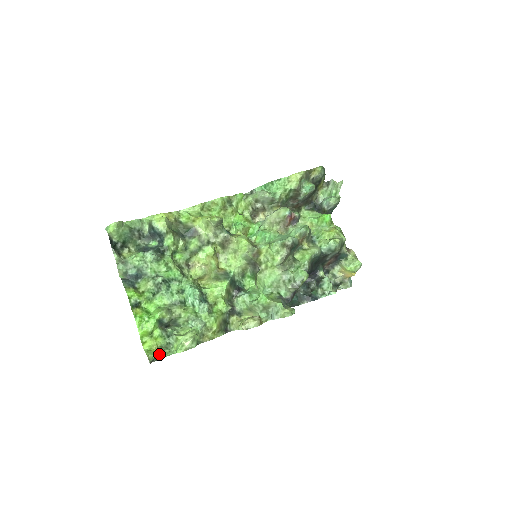
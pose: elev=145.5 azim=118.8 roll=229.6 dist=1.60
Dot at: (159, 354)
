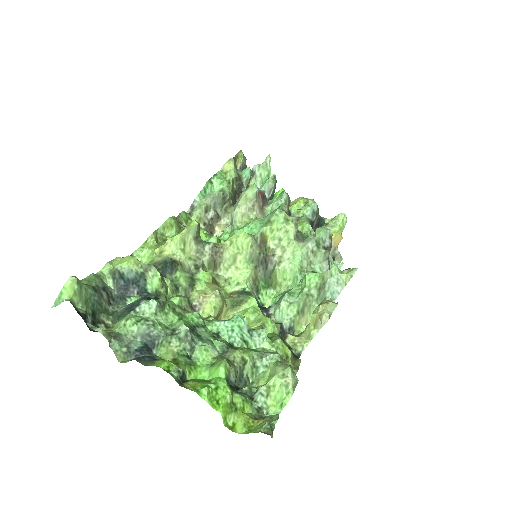
Dot at: occluded
